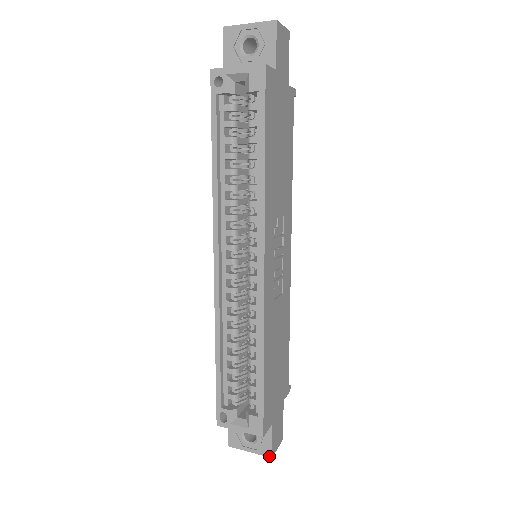
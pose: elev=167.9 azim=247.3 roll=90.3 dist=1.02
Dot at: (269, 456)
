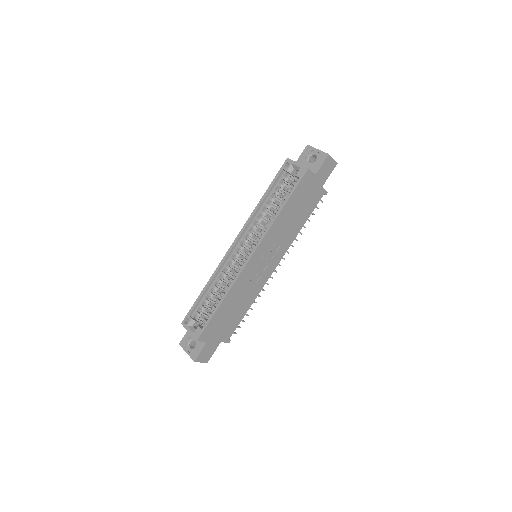
Dot at: (194, 360)
